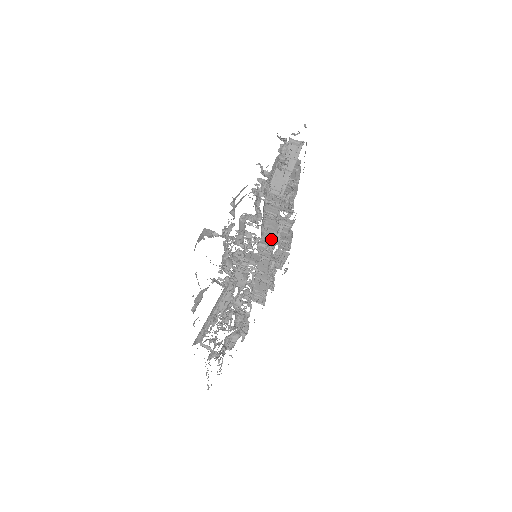
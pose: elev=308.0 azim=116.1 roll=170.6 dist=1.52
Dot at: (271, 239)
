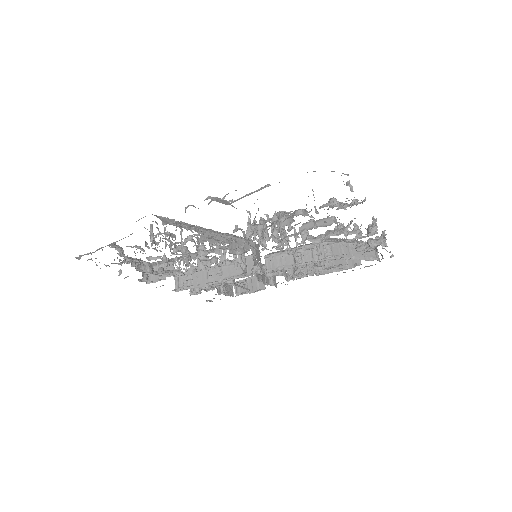
Dot at: (268, 267)
